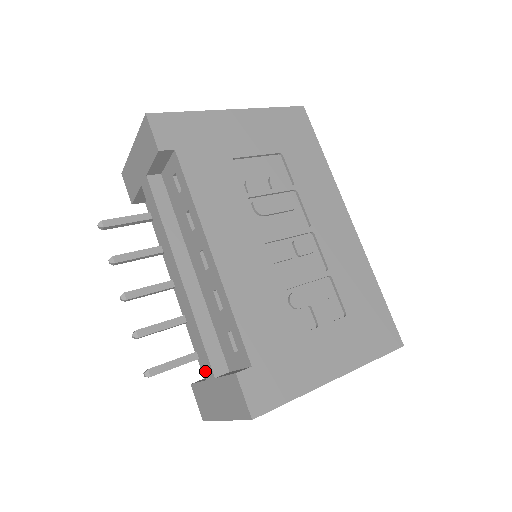
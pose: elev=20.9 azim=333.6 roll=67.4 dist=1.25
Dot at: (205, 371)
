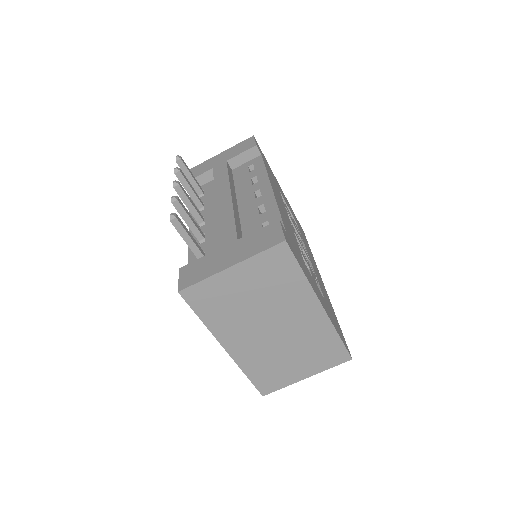
Dot at: (222, 242)
